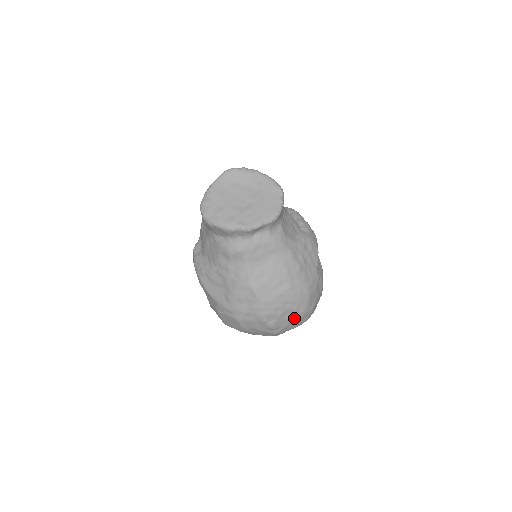
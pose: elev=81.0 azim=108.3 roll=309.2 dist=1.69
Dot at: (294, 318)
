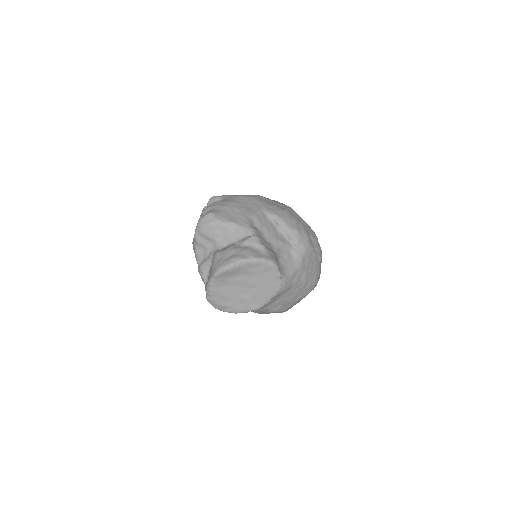
Dot at: occluded
